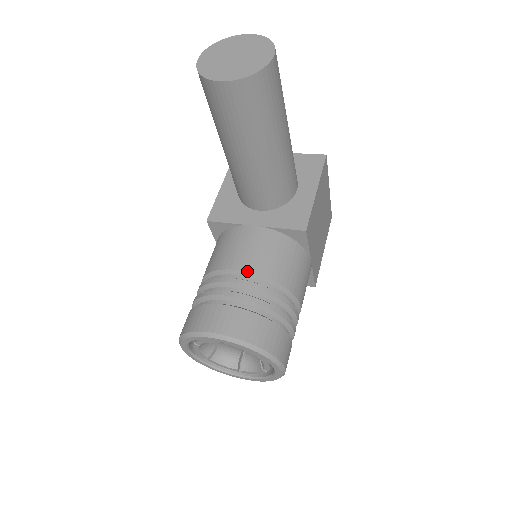
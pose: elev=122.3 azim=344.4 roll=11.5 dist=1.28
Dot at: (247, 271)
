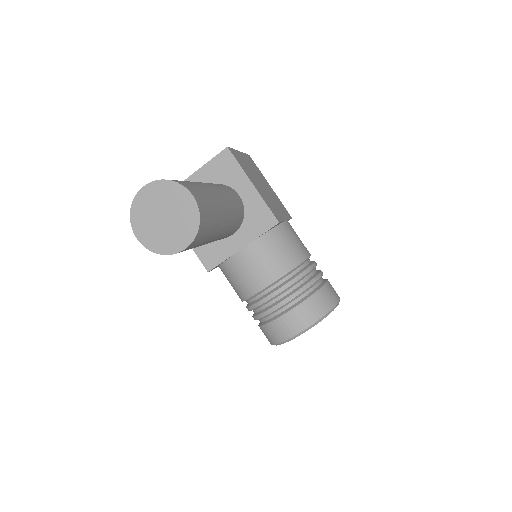
Dot at: (274, 282)
